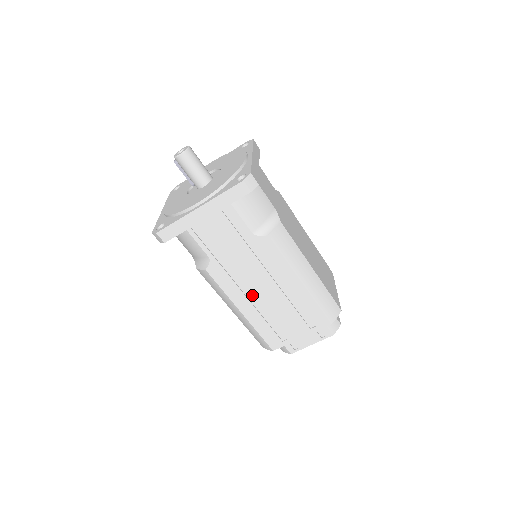
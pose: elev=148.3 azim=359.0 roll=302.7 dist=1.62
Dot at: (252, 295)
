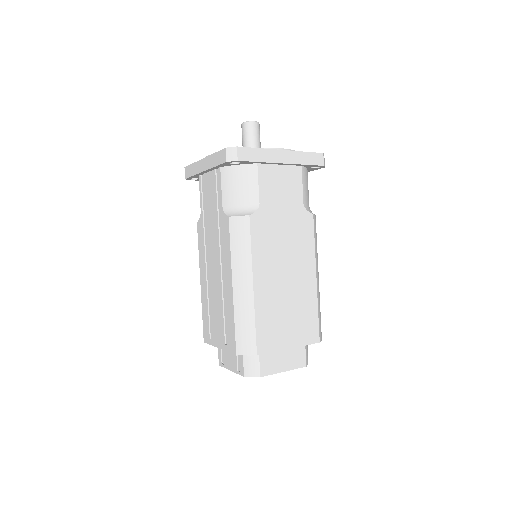
Dot at: (209, 271)
